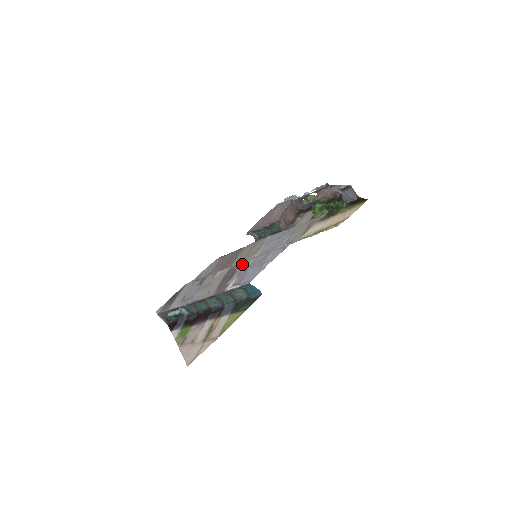
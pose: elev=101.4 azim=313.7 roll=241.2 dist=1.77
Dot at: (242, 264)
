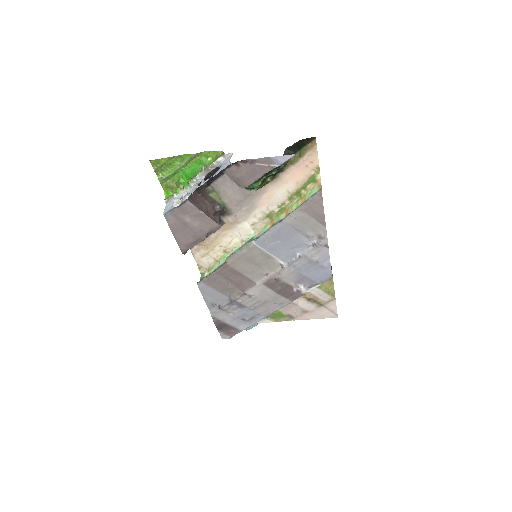
Dot at: (279, 276)
